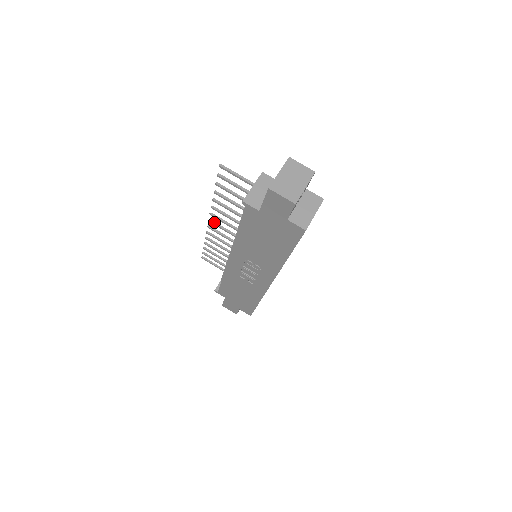
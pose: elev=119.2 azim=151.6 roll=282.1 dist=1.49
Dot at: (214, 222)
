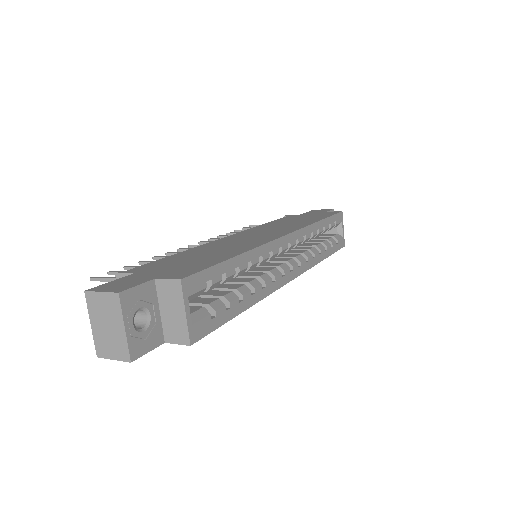
Dot at: (194, 246)
